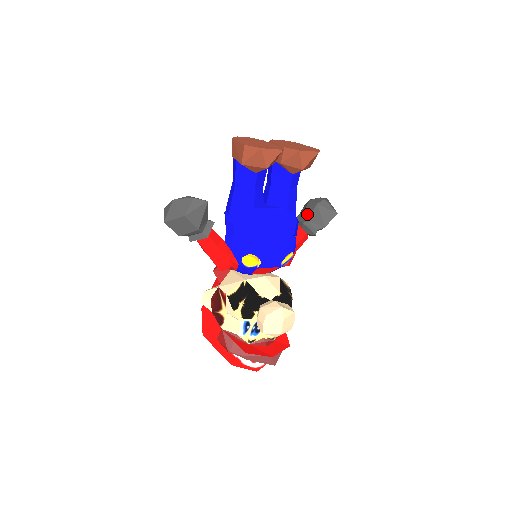
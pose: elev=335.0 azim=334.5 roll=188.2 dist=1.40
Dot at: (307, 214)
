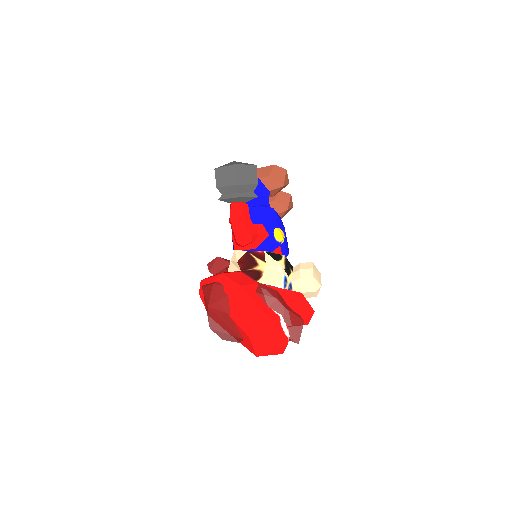
Dot at: occluded
